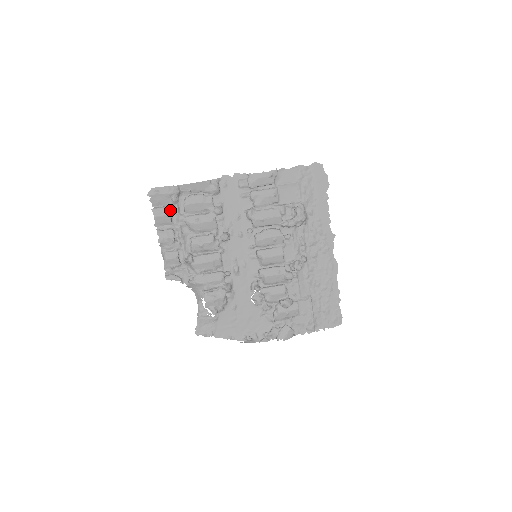
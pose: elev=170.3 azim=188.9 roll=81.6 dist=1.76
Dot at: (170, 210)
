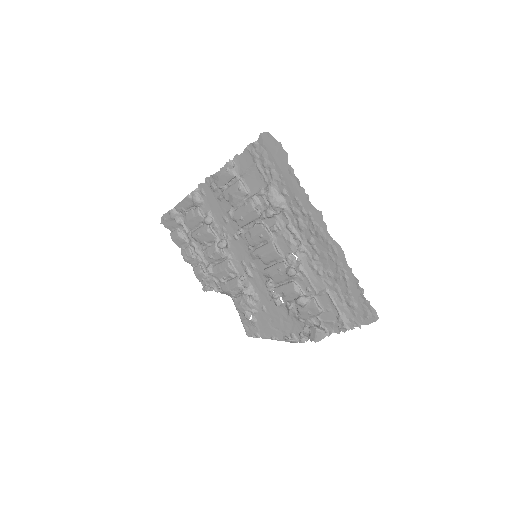
Dot at: (181, 230)
